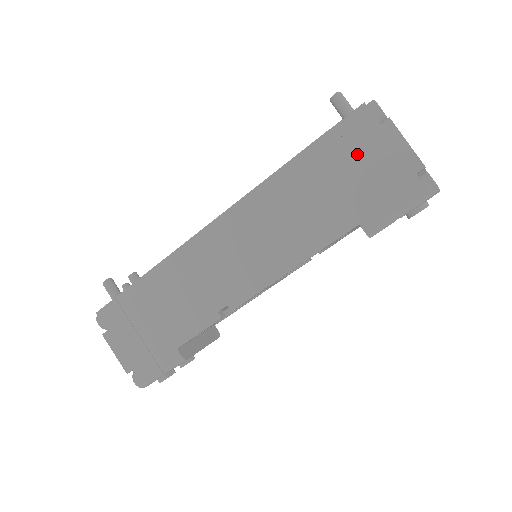
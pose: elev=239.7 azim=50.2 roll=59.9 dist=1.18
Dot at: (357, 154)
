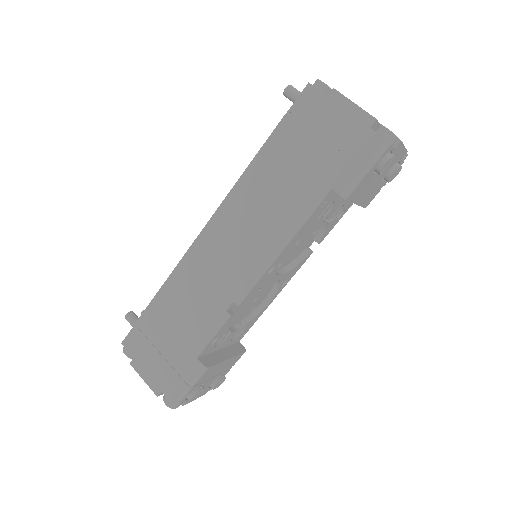
Dot at: (314, 128)
